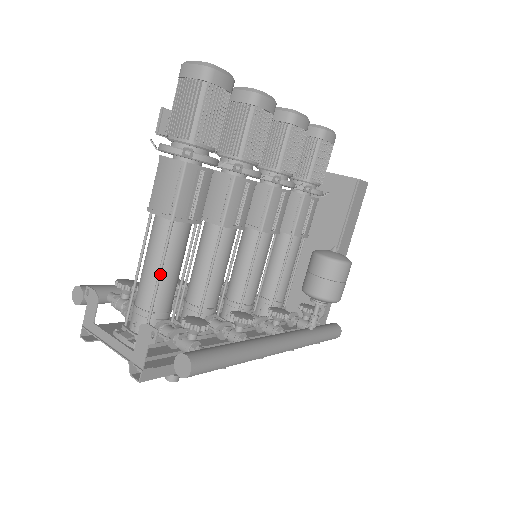
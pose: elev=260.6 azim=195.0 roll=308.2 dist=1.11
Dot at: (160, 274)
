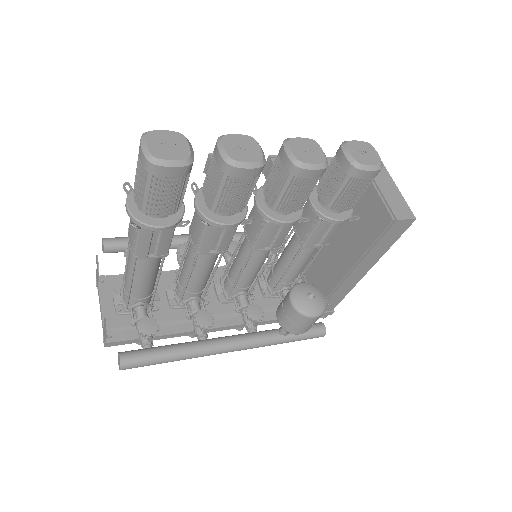
Dot at: (131, 282)
